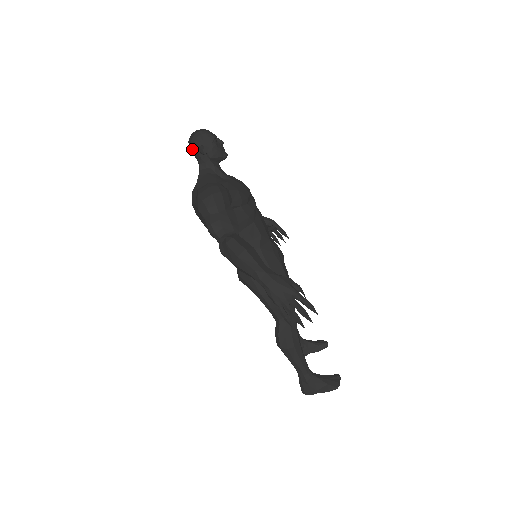
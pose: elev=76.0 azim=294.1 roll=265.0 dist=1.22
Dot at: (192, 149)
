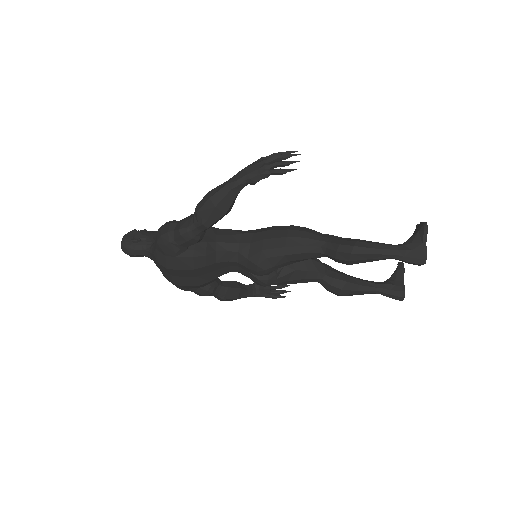
Dot at: (129, 249)
